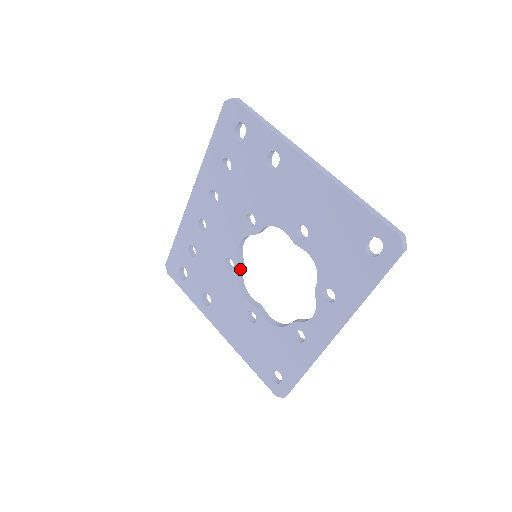
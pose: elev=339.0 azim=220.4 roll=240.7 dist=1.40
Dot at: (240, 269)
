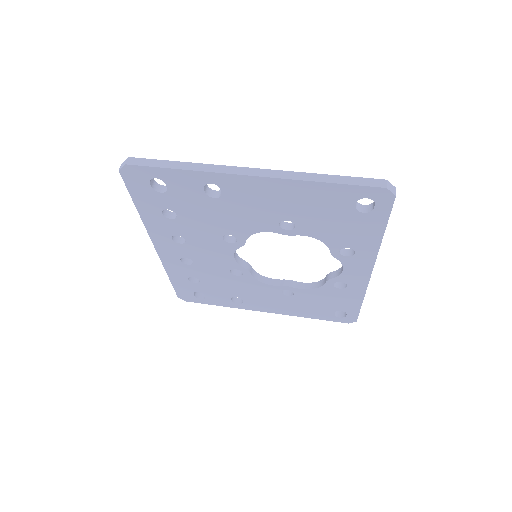
Dot at: (249, 271)
